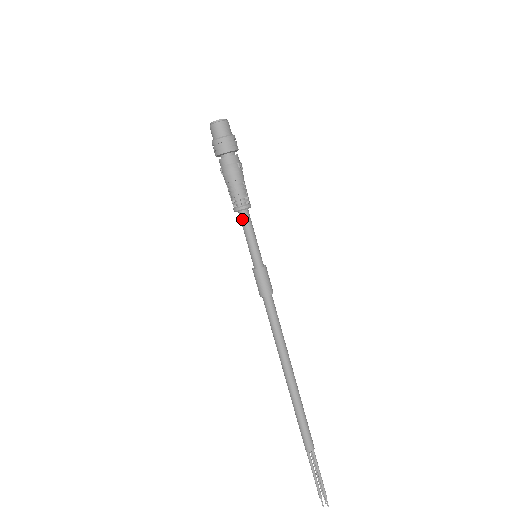
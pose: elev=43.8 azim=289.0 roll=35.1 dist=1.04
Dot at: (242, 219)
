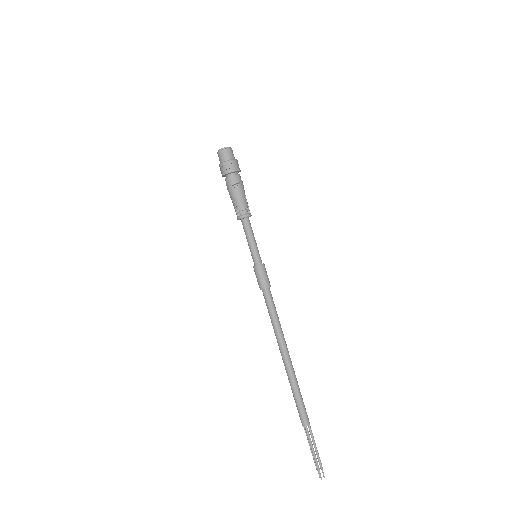
Dot at: (243, 226)
